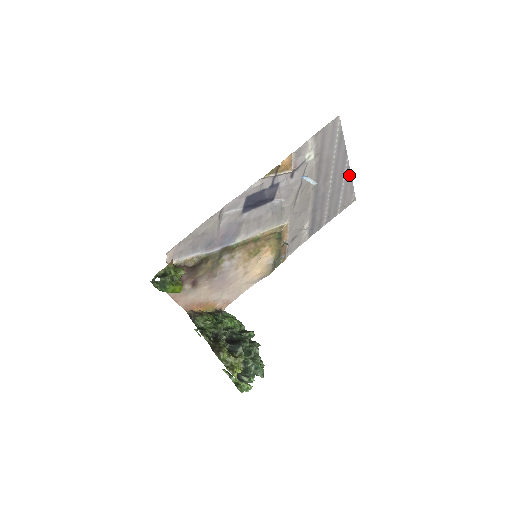
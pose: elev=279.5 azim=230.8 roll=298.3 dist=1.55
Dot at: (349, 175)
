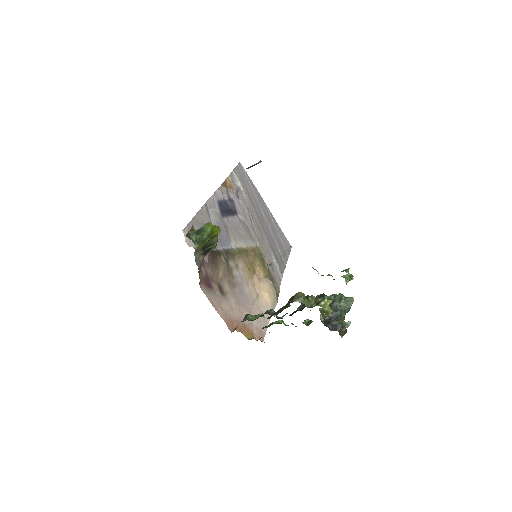
Dot at: (273, 219)
